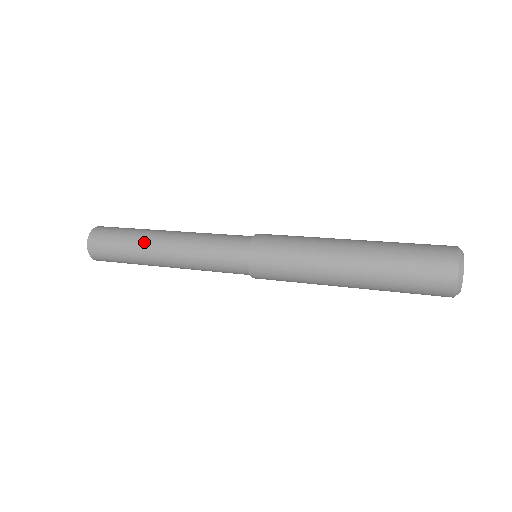
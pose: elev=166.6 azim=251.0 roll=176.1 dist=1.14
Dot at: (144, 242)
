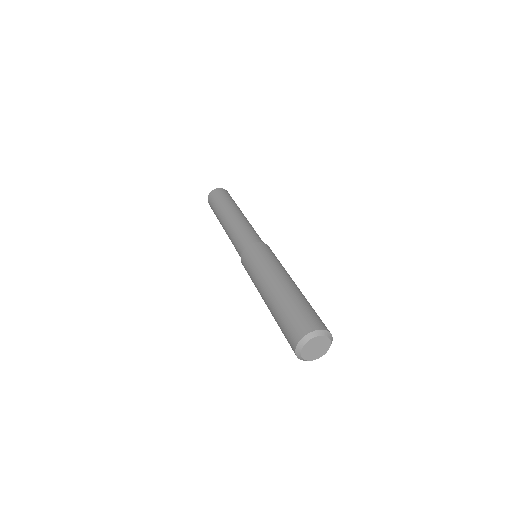
Dot at: occluded
